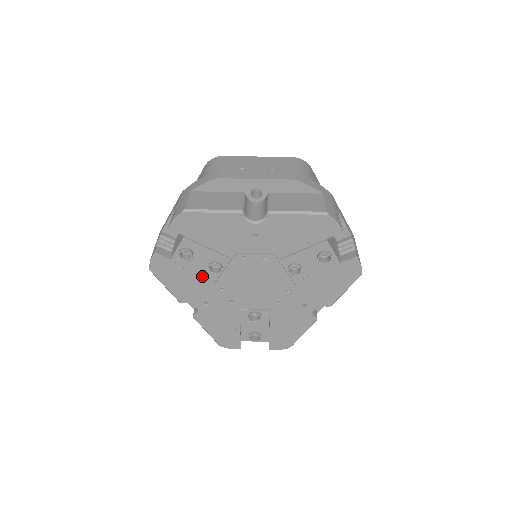
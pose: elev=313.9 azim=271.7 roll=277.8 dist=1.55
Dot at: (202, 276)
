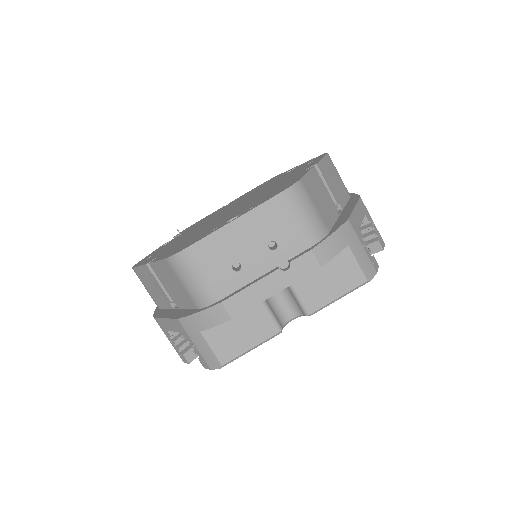
Dot at: occluded
